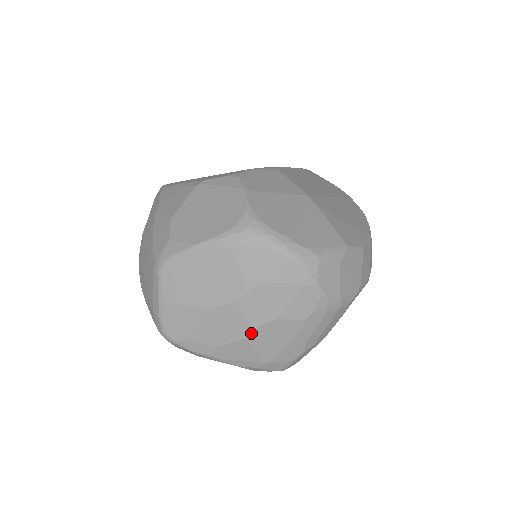
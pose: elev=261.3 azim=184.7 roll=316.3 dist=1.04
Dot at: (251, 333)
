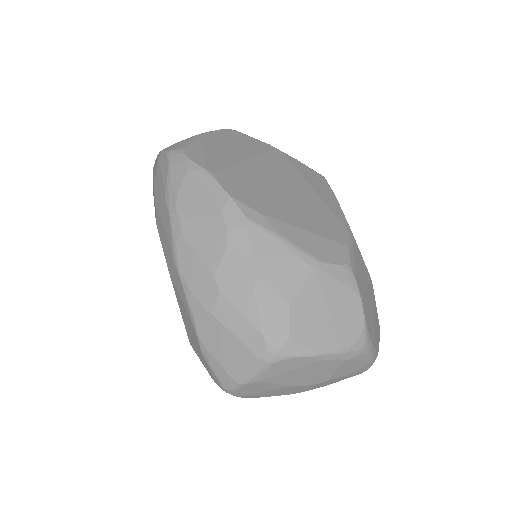
Dot at: (300, 392)
